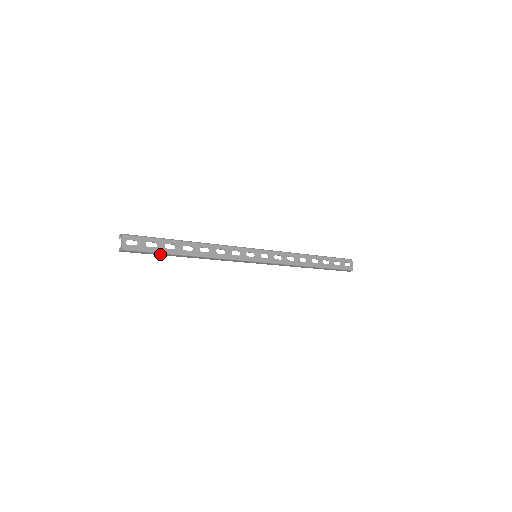
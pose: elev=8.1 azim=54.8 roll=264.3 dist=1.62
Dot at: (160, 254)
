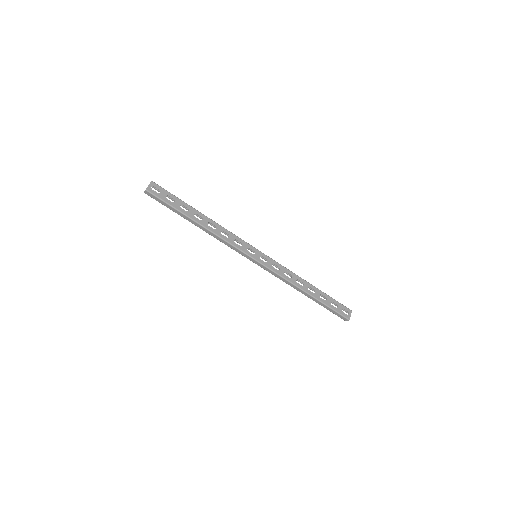
Dot at: (174, 210)
